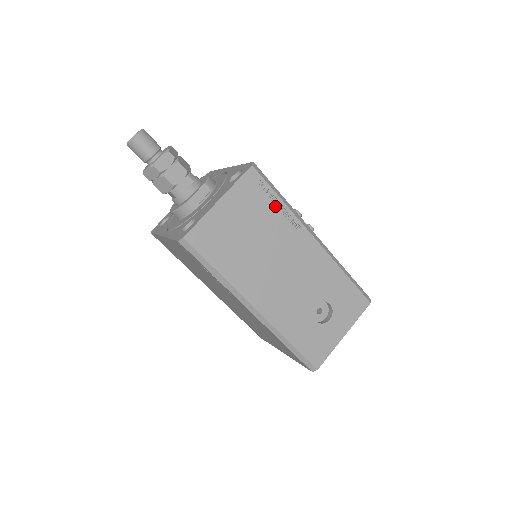
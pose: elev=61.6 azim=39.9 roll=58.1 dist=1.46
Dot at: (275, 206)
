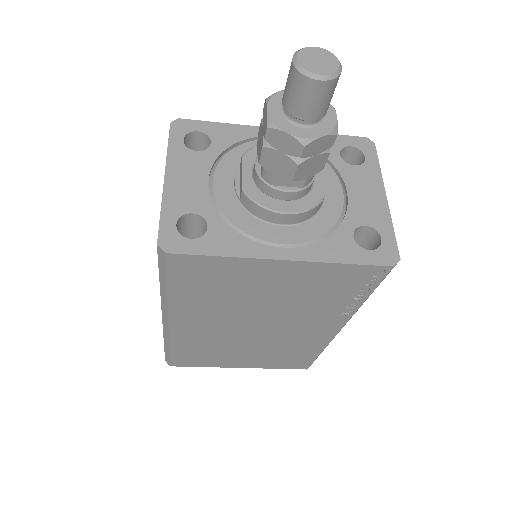
Dot at: occluded
